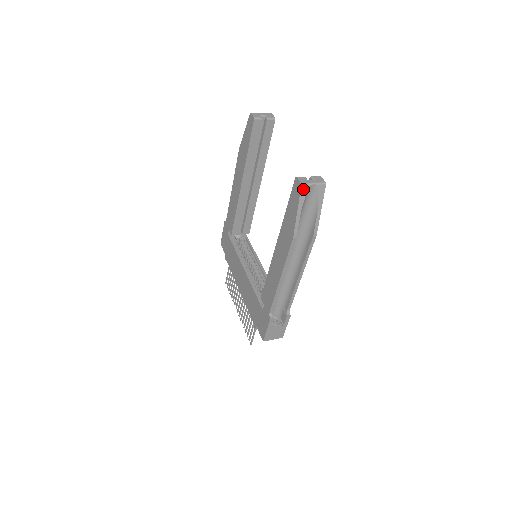
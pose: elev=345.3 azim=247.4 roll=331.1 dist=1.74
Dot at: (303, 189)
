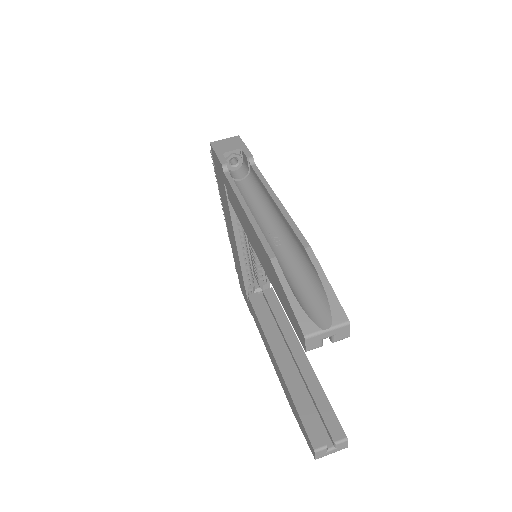
Dot at: occluded
